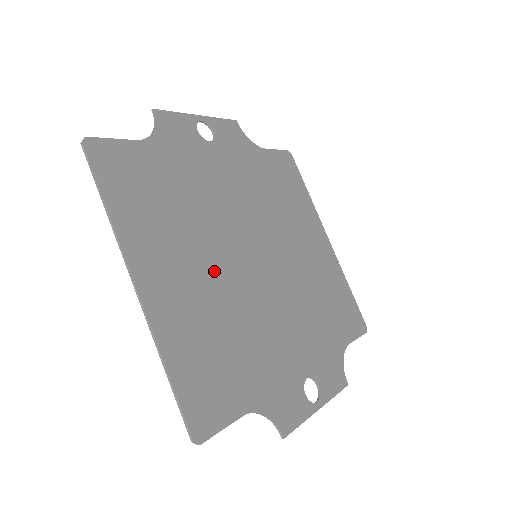
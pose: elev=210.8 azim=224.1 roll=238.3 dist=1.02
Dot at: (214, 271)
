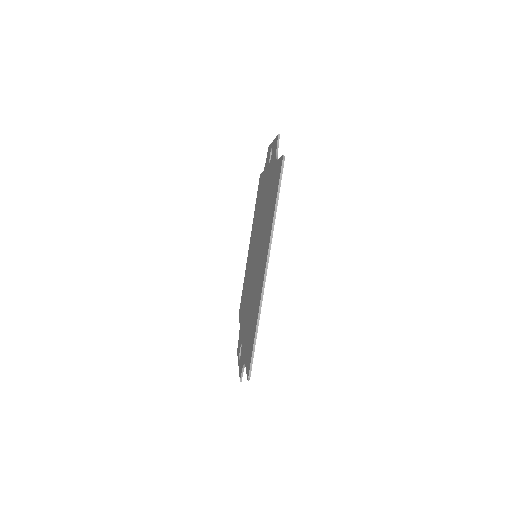
Dot at: occluded
